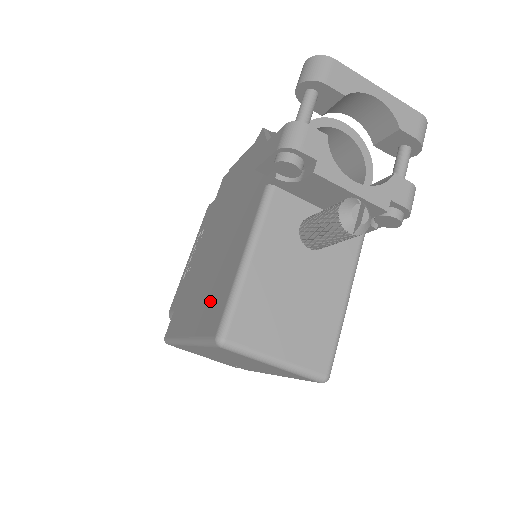
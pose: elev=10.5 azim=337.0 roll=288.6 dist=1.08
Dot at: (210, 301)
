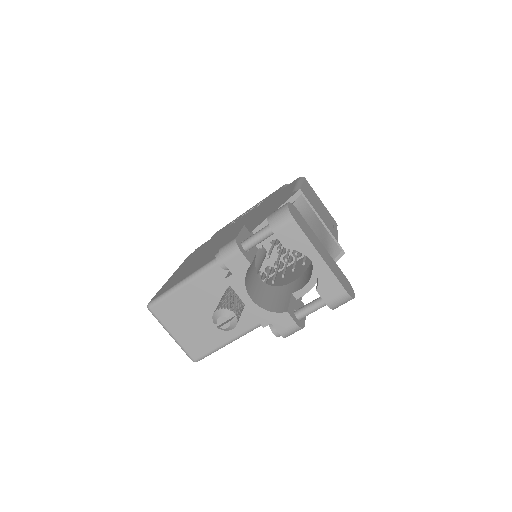
Dot at: (179, 275)
